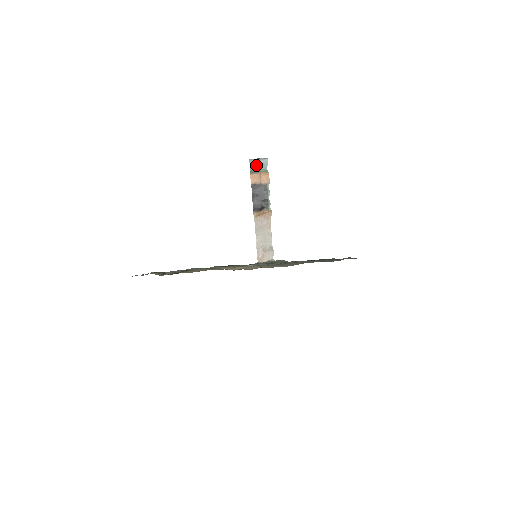
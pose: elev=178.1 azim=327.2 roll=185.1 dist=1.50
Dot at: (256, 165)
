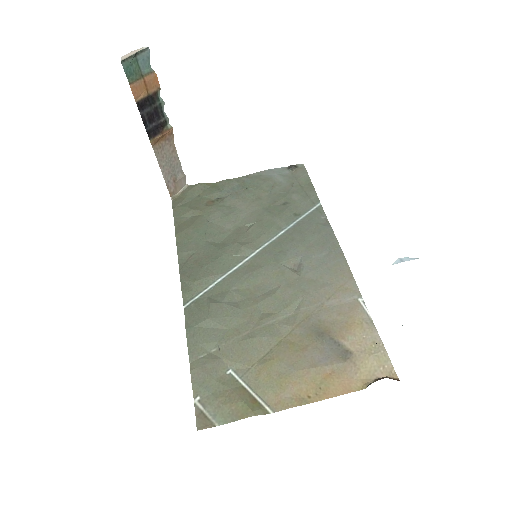
Dot at: (134, 67)
